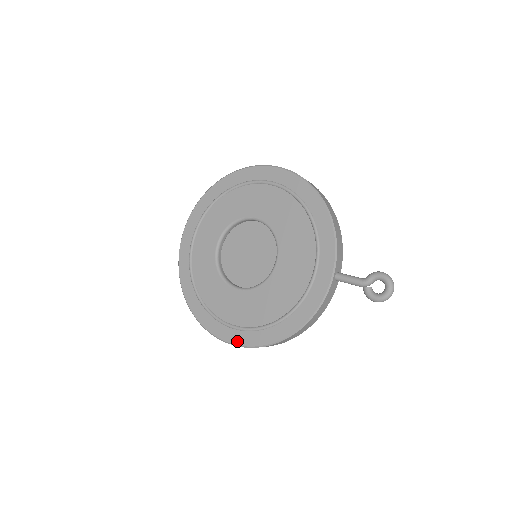
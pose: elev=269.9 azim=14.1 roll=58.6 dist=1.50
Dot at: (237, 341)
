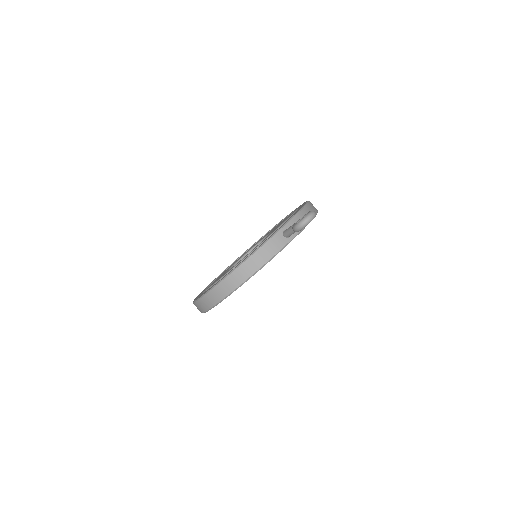
Dot at: occluded
